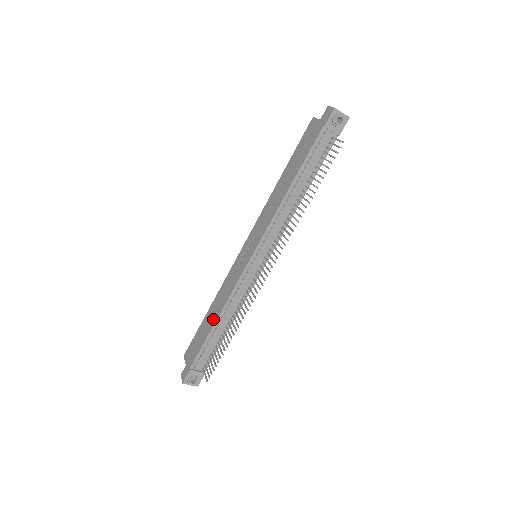
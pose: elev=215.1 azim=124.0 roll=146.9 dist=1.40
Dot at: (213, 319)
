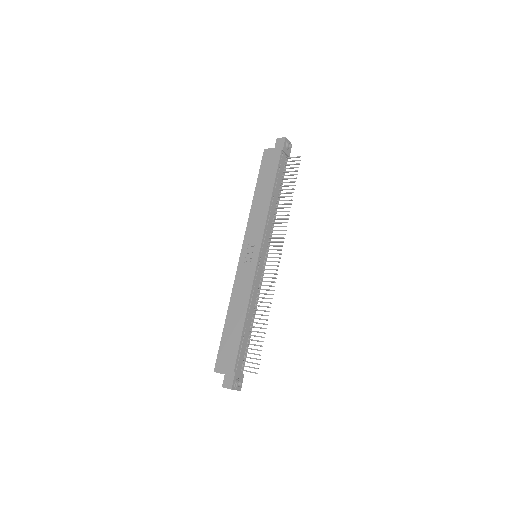
Dot at: (240, 318)
